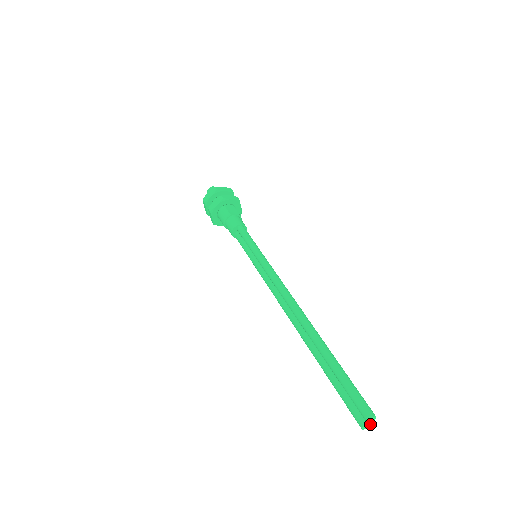
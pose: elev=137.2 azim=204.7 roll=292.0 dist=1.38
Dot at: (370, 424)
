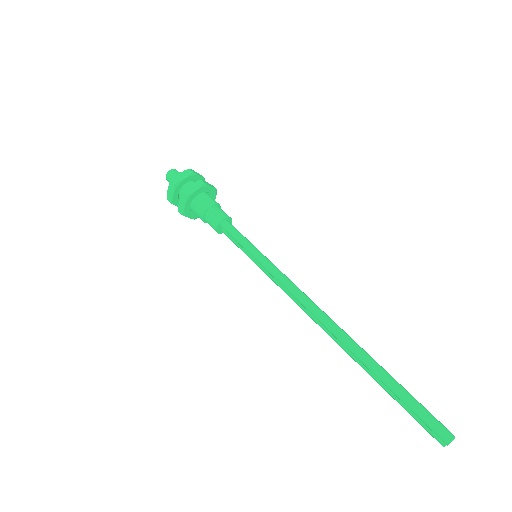
Dot at: occluded
